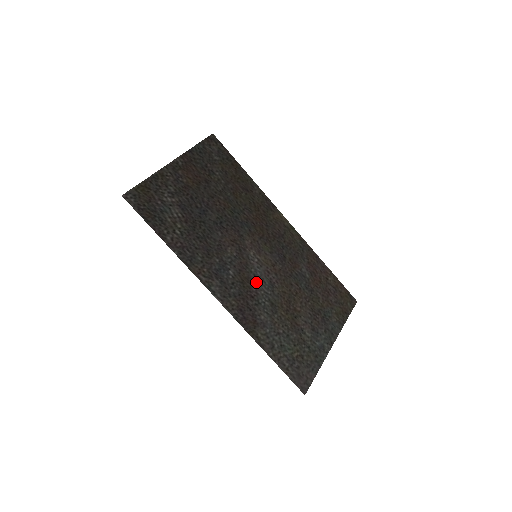
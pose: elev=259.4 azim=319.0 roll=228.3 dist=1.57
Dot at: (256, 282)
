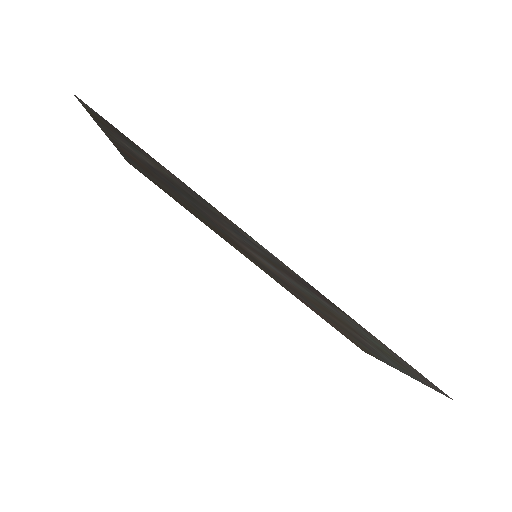
Dot at: (281, 273)
